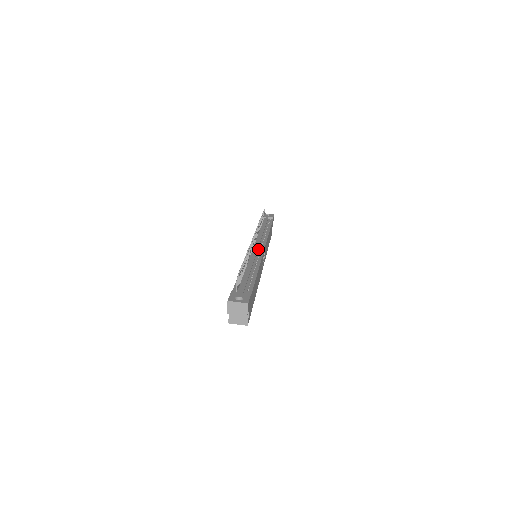
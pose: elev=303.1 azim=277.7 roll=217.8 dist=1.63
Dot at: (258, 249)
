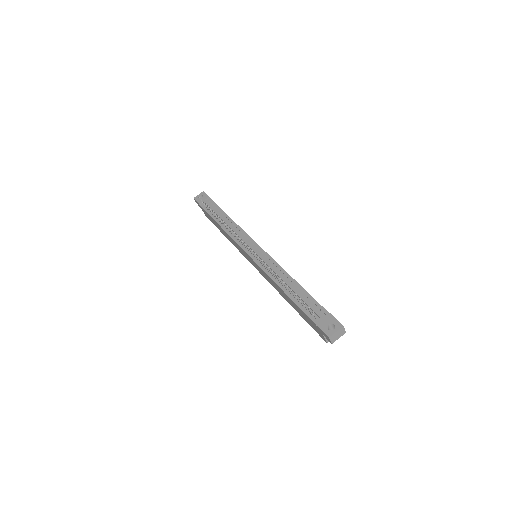
Dot at: (258, 252)
